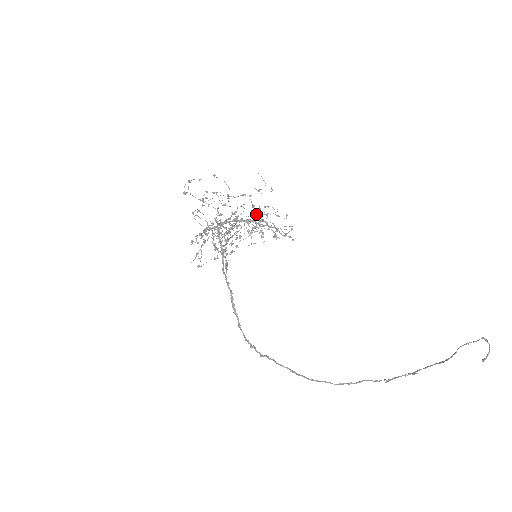
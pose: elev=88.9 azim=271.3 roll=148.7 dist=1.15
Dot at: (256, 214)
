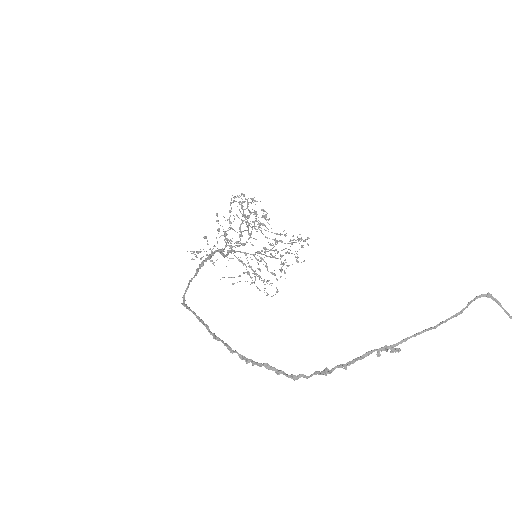
Dot at: (280, 235)
